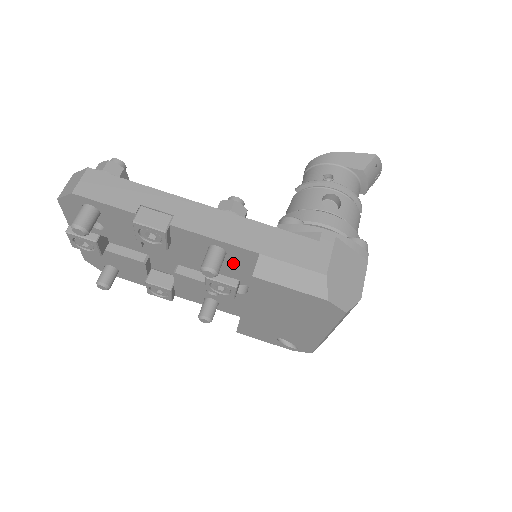
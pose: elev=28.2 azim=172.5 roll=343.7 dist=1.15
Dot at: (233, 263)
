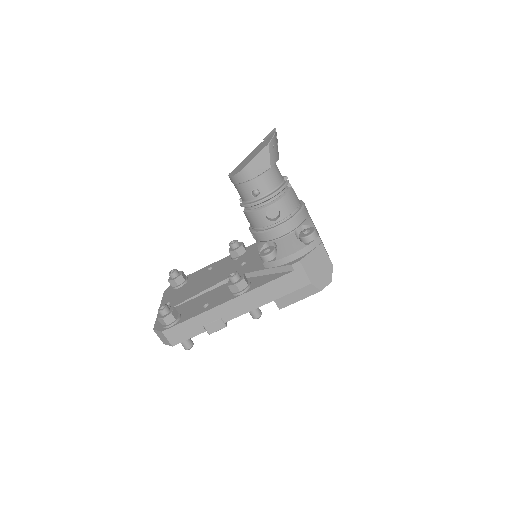
Dot at: occluded
